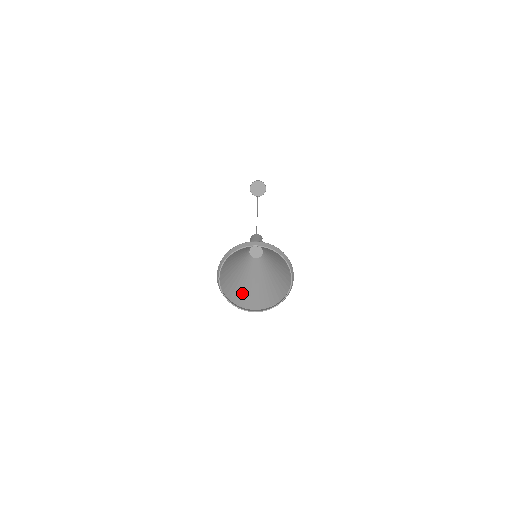
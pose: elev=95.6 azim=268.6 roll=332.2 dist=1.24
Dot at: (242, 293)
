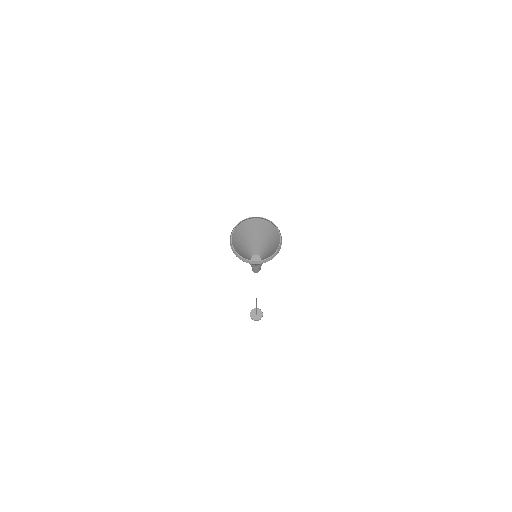
Dot at: occluded
